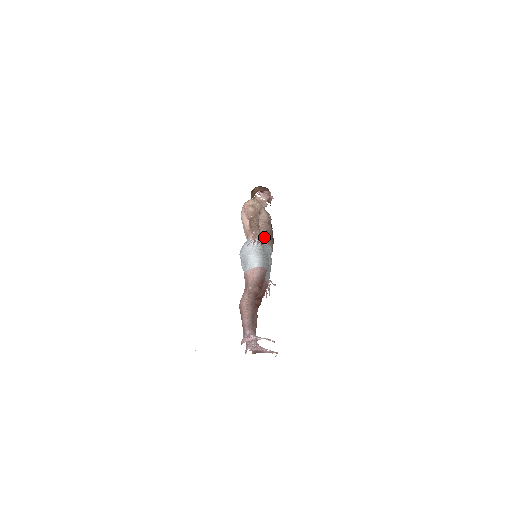
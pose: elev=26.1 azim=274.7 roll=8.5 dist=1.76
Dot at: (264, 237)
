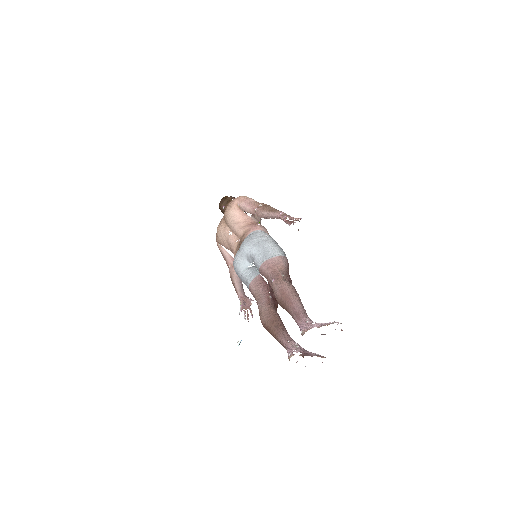
Dot at: occluded
